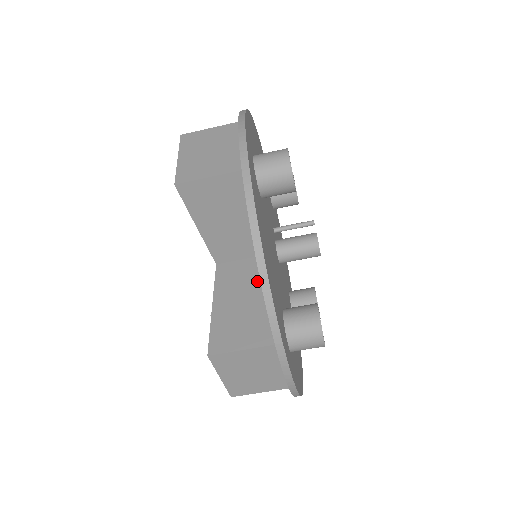
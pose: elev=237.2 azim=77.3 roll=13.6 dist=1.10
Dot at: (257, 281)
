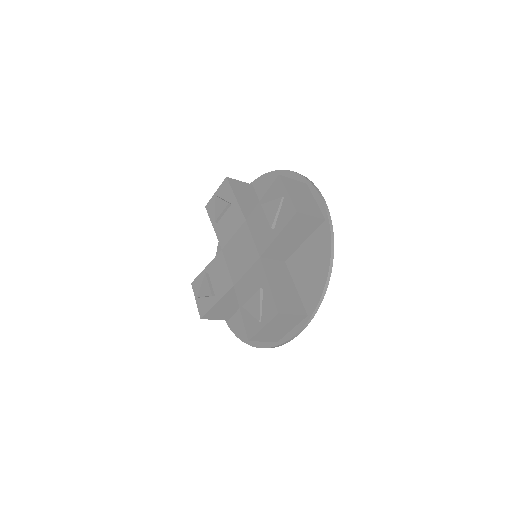
Dot at: occluded
